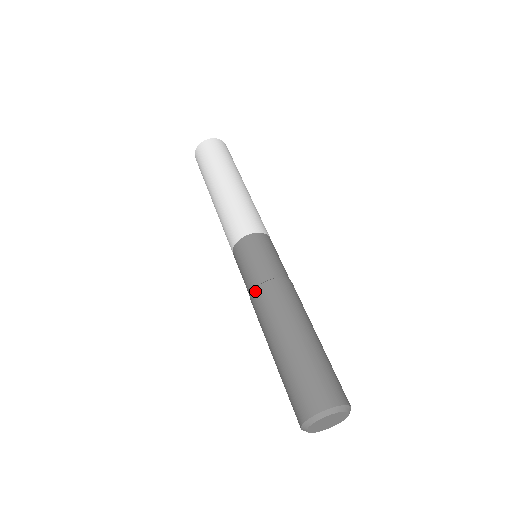
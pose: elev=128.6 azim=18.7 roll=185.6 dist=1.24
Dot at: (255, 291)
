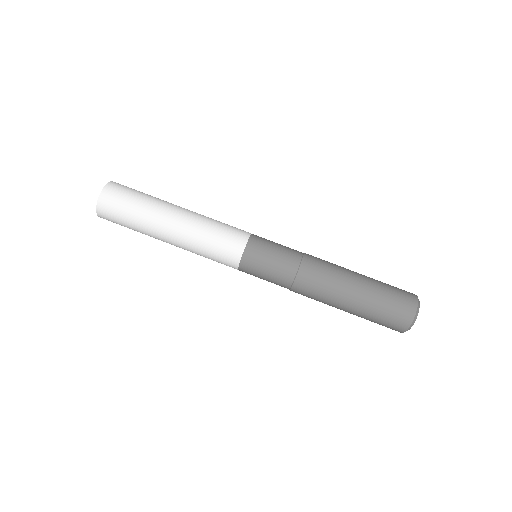
Dot at: (292, 290)
